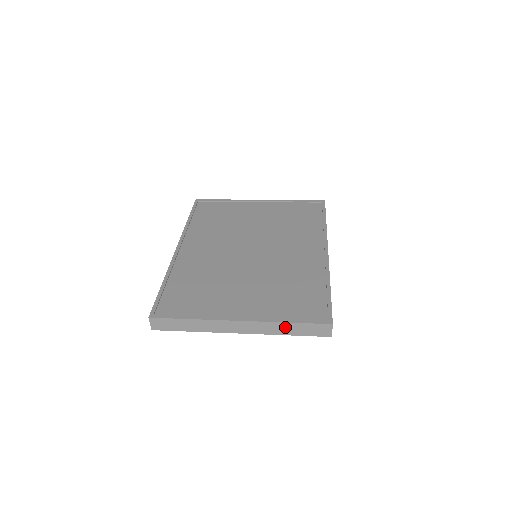
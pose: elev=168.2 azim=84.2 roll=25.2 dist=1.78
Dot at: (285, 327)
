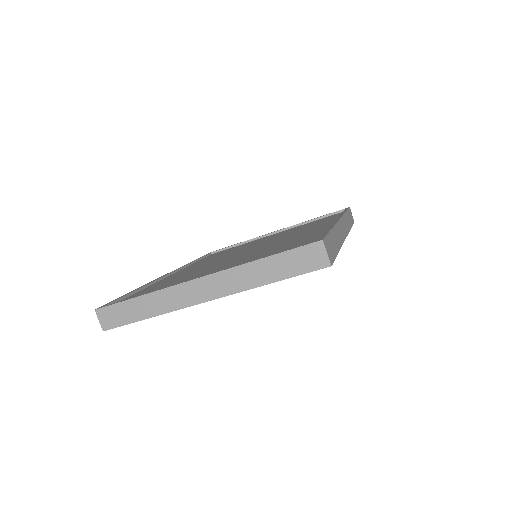
Dot at: (260, 269)
